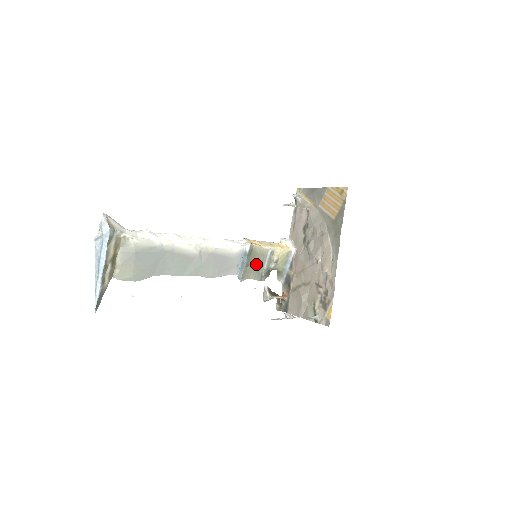
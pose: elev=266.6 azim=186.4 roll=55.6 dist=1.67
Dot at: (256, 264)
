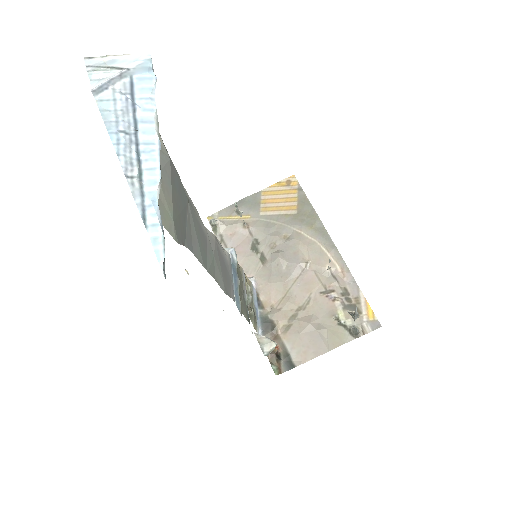
Dot at: (241, 289)
